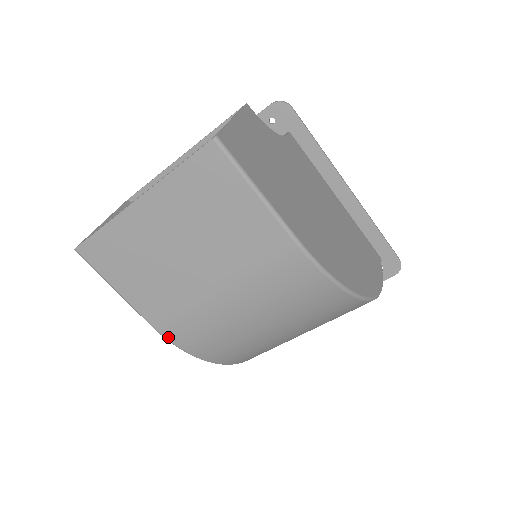
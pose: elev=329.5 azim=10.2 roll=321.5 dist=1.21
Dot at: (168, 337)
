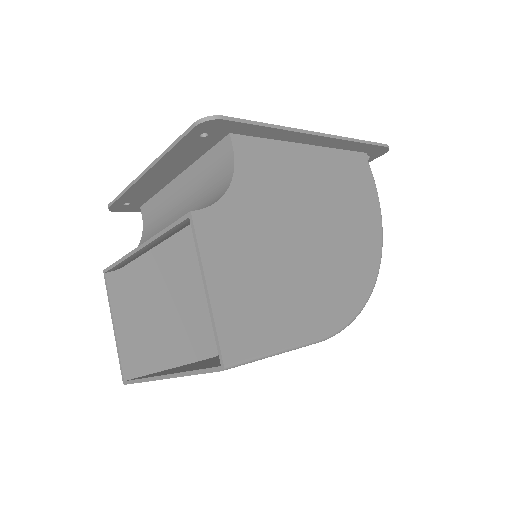
Dot at: occluded
